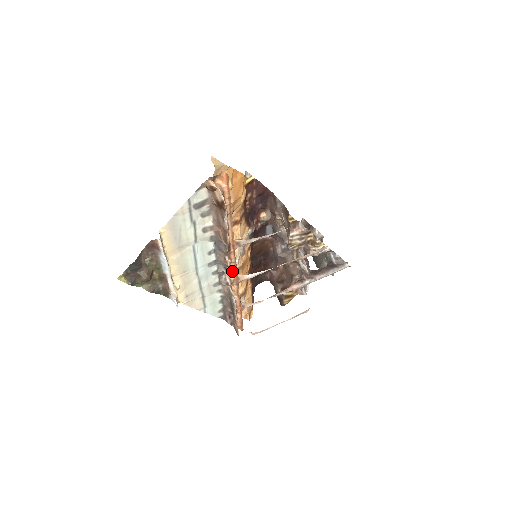
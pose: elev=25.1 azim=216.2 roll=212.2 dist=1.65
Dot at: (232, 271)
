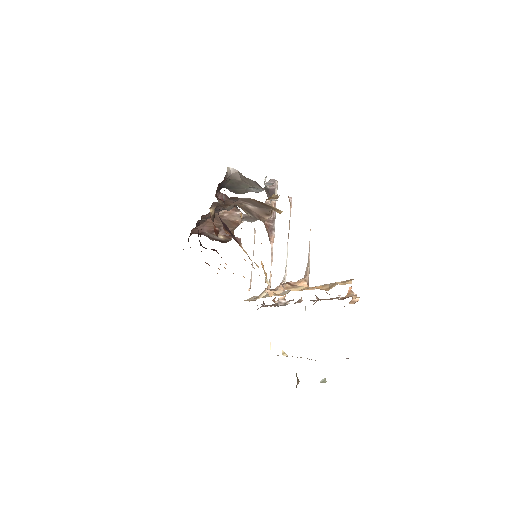
Dot at: occluded
